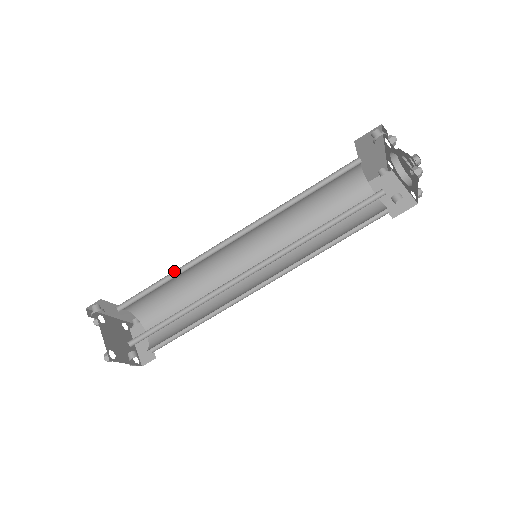
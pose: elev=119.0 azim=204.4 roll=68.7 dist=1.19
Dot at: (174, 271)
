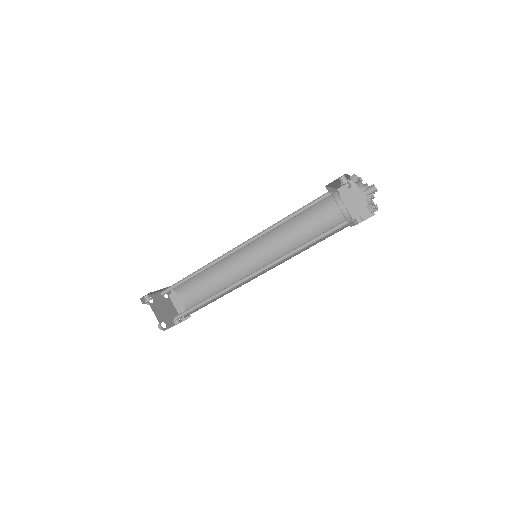
Dot at: (198, 269)
